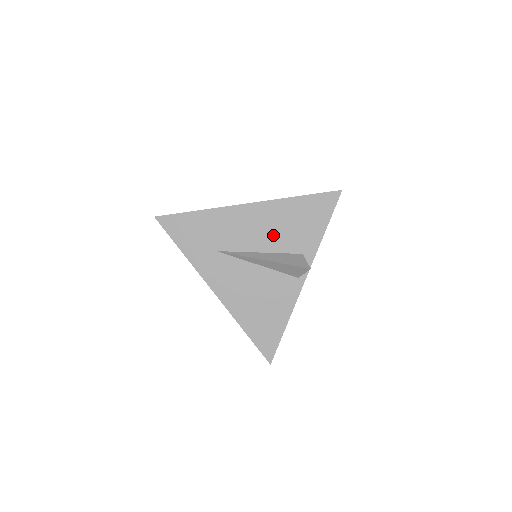
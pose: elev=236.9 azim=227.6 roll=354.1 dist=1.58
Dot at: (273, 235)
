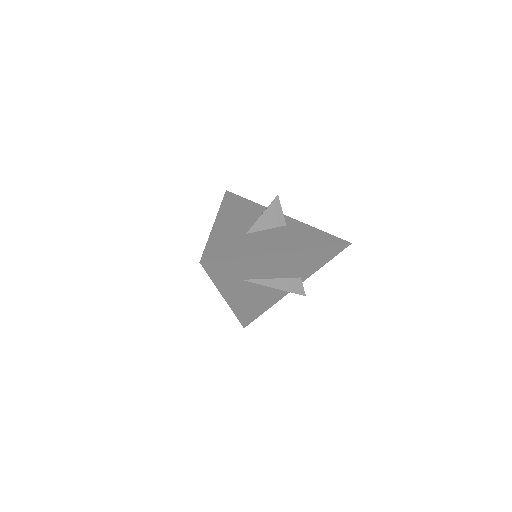
Dot at: (288, 269)
